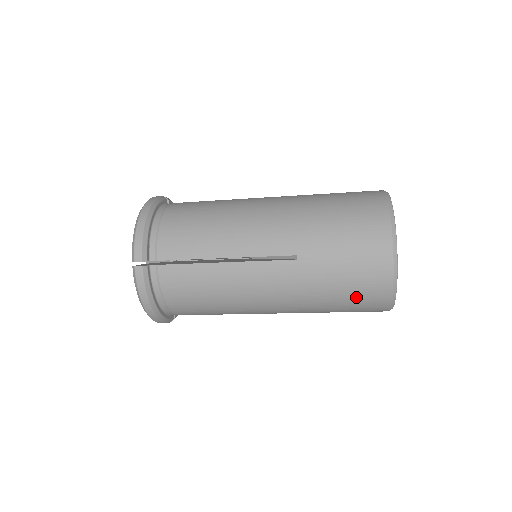
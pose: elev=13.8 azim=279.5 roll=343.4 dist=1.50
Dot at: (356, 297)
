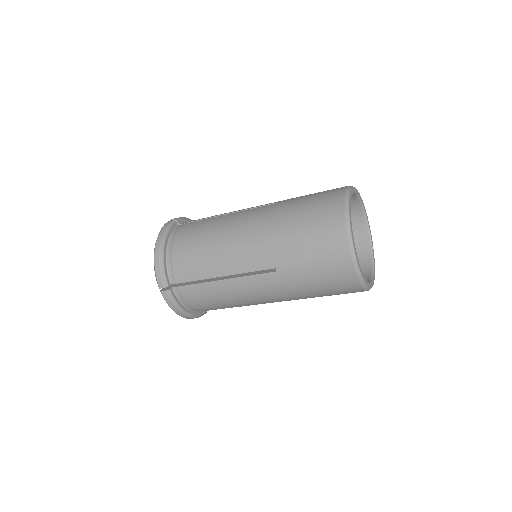
Dot at: (333, 290)
